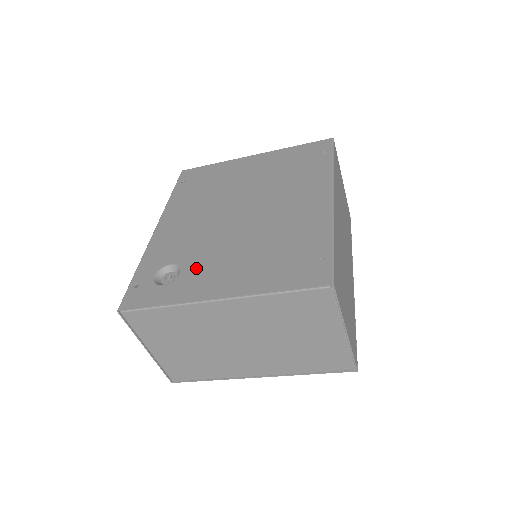
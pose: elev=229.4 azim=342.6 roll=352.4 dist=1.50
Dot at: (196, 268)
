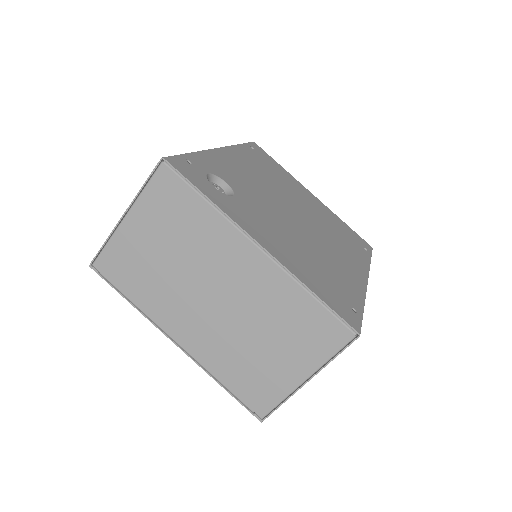
Dot at: (249, 208)
